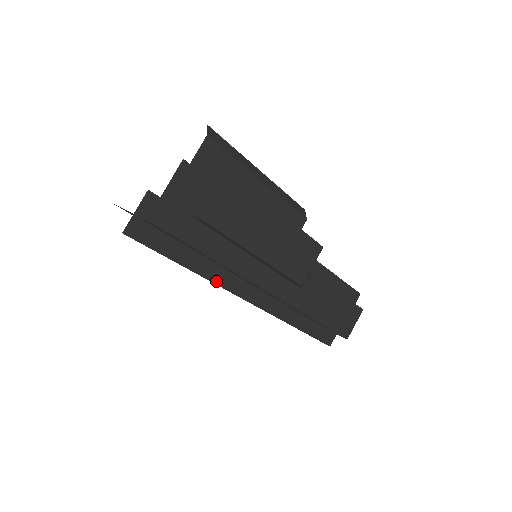
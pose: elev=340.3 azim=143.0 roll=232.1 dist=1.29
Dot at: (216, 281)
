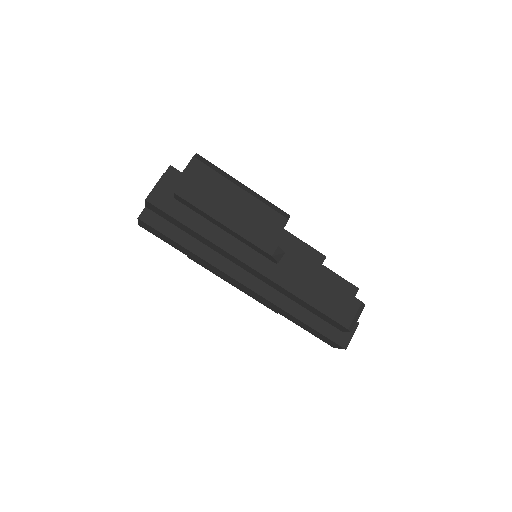
Dot at: (212, 263)
